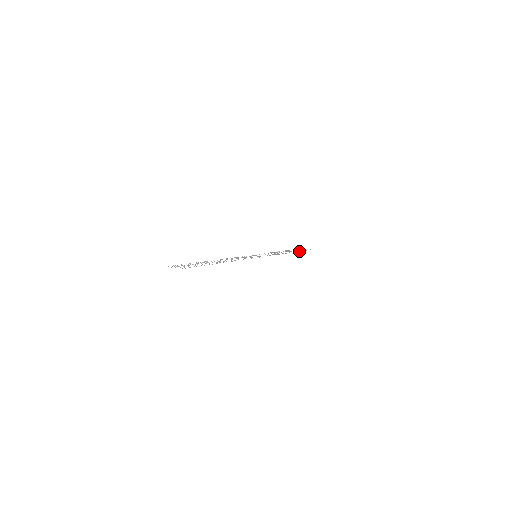
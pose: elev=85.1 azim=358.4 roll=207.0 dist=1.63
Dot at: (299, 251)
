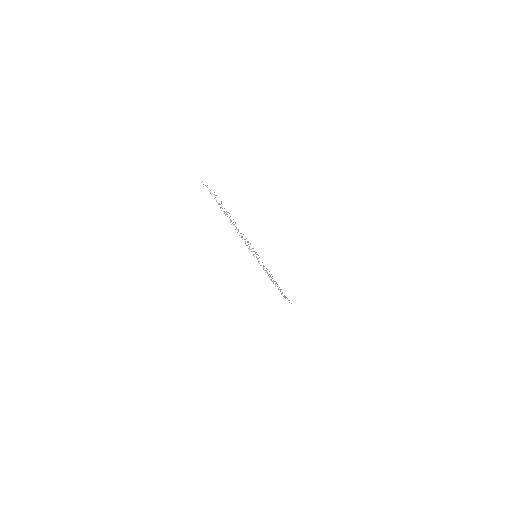
Dot at: occluded
